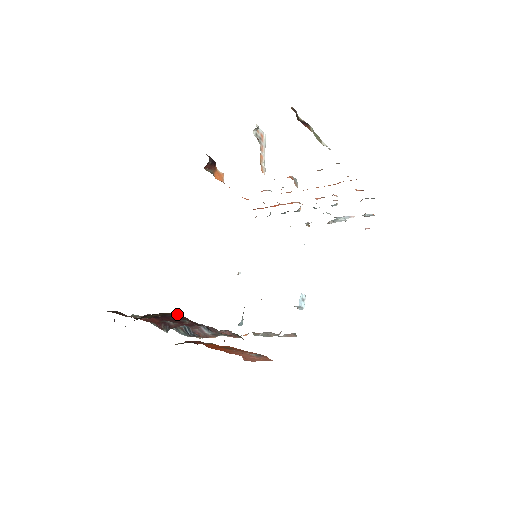
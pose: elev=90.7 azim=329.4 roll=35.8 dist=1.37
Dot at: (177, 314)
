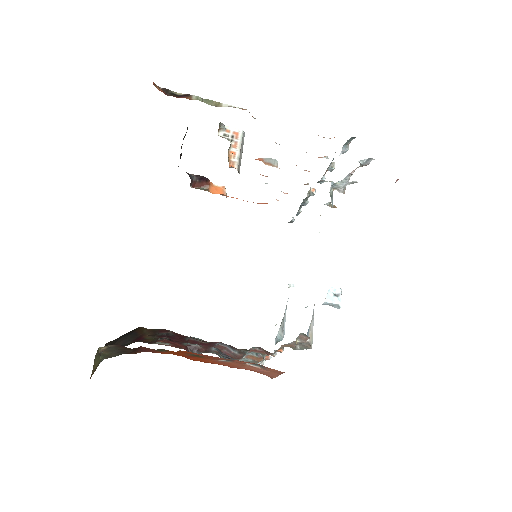
Dot at: (168, 330)
